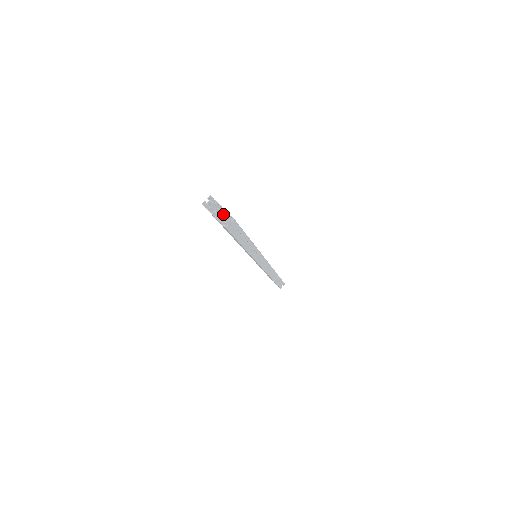
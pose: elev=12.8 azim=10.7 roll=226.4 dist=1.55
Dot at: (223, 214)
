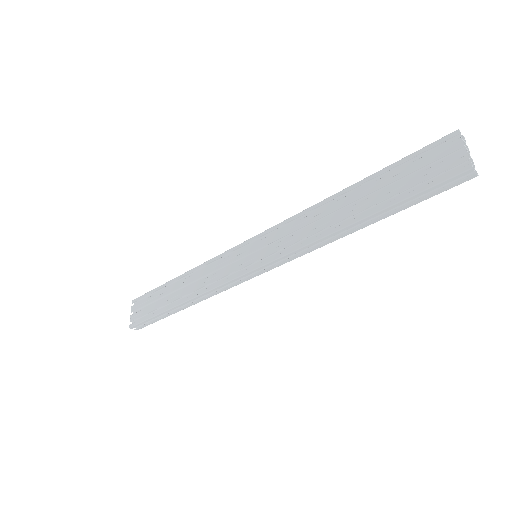
Dot at: occluded
